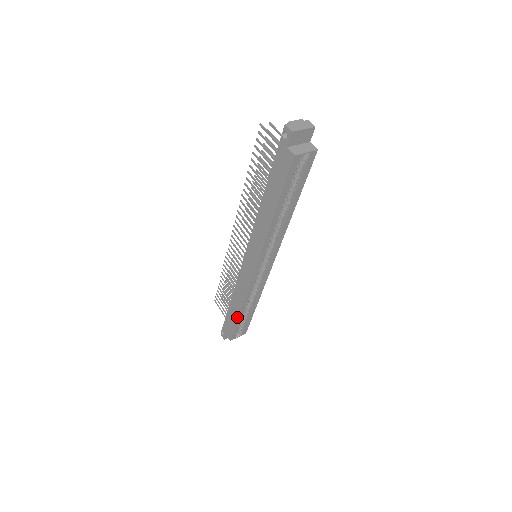
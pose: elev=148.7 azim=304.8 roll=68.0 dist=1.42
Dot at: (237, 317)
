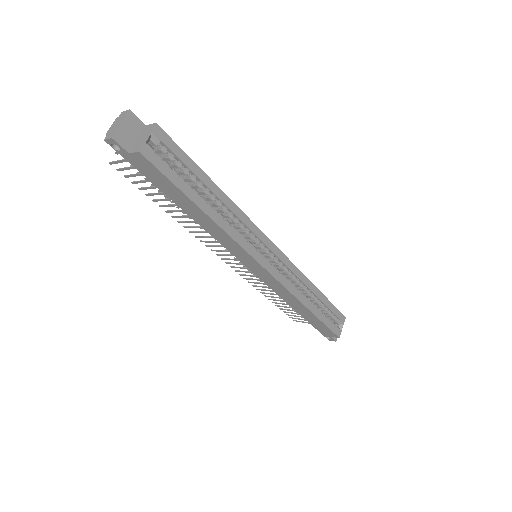
Dot at: (314, 316)
